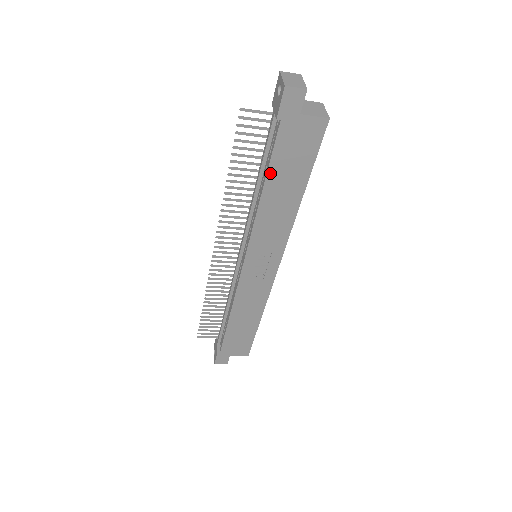
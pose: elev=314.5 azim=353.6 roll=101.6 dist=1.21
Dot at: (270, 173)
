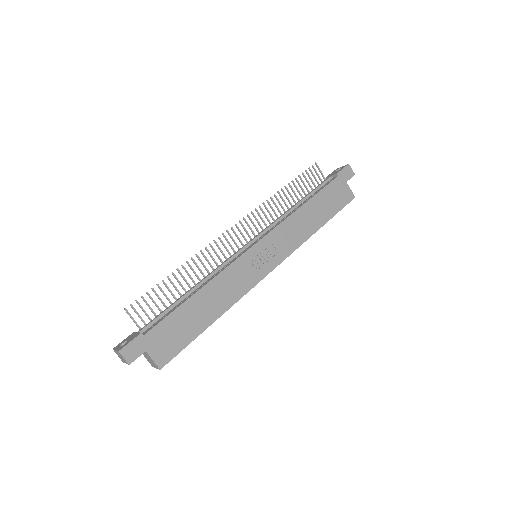
Dot at: (316, 196)
